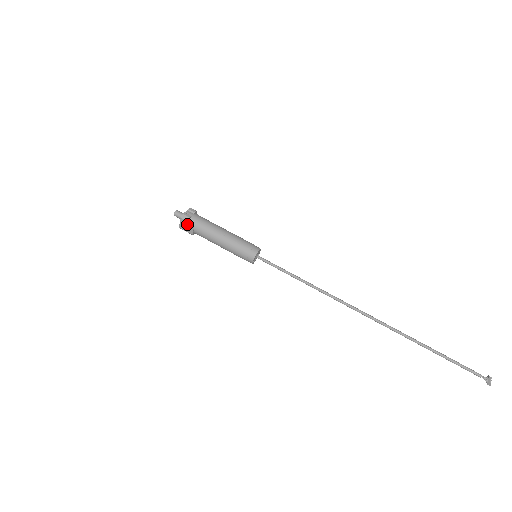
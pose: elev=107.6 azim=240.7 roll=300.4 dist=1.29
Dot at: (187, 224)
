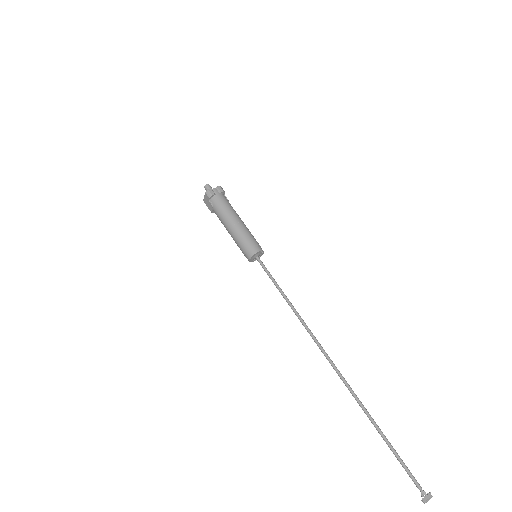
Dot at: (209, 200)
